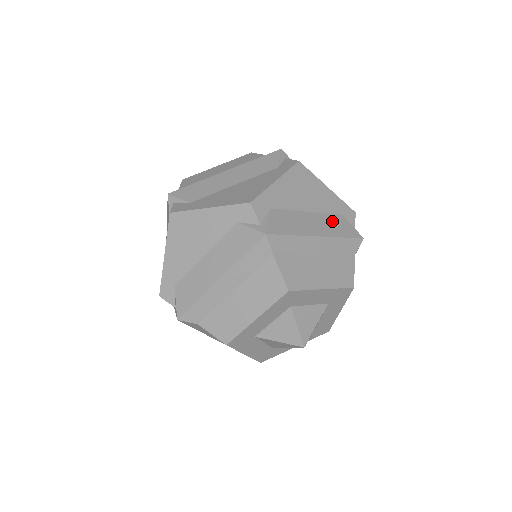
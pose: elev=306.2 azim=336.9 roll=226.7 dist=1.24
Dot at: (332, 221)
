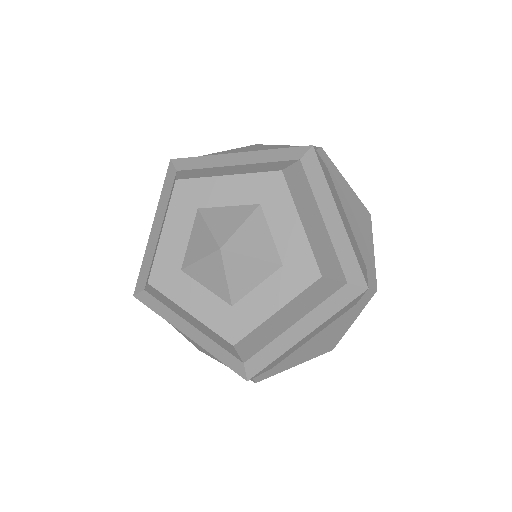
Dot at: occluded
